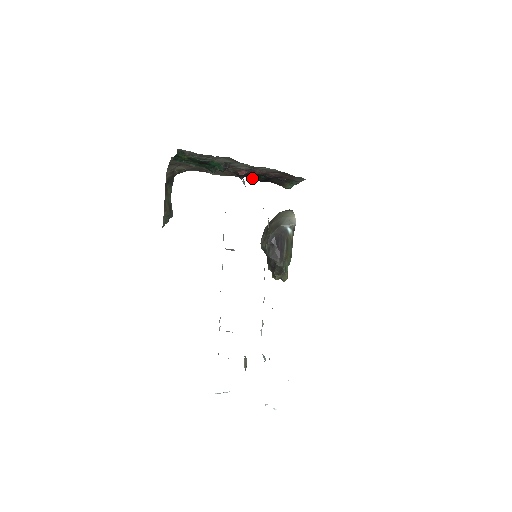
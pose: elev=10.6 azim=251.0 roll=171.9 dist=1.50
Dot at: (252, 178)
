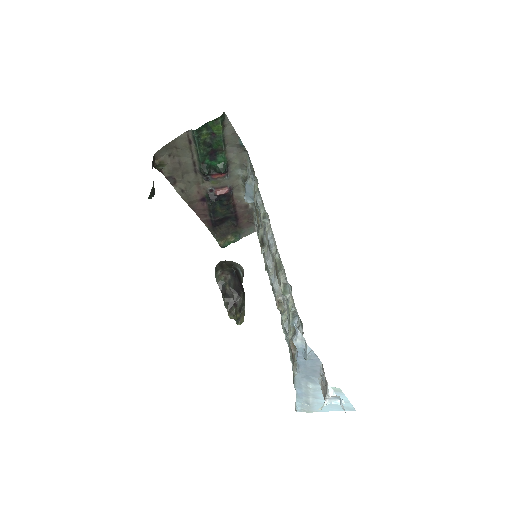
Dot at: (213, 211)
